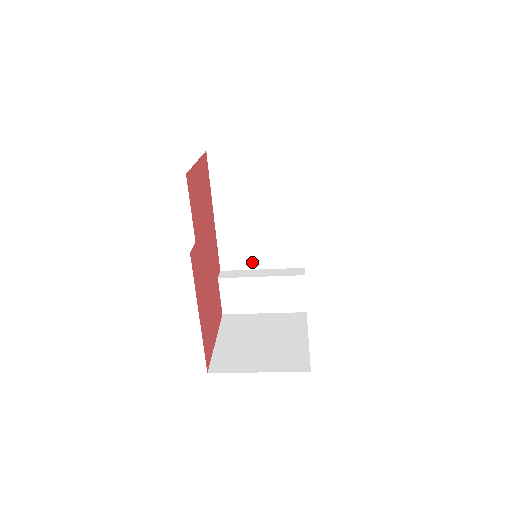
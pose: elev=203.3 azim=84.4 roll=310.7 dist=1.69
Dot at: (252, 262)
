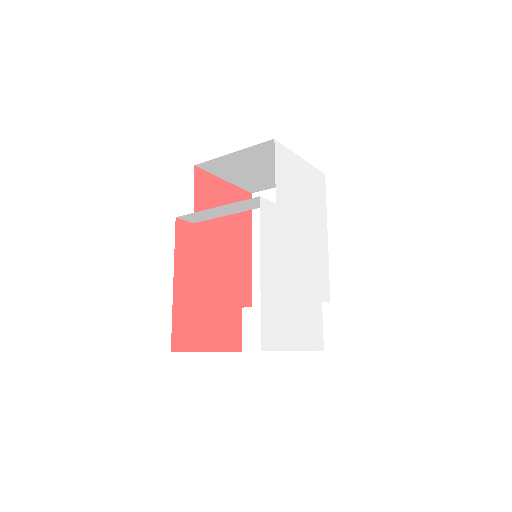
Dot at: occluded
